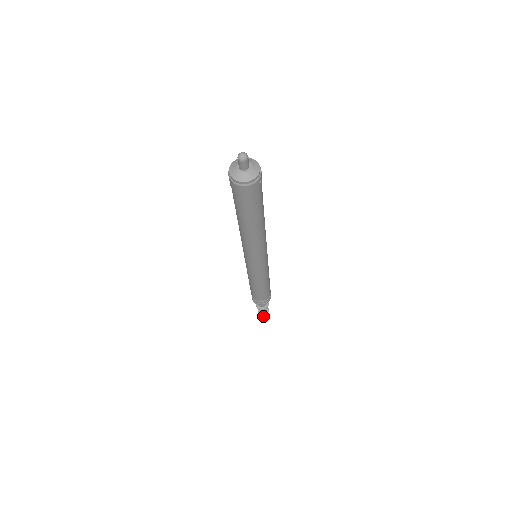
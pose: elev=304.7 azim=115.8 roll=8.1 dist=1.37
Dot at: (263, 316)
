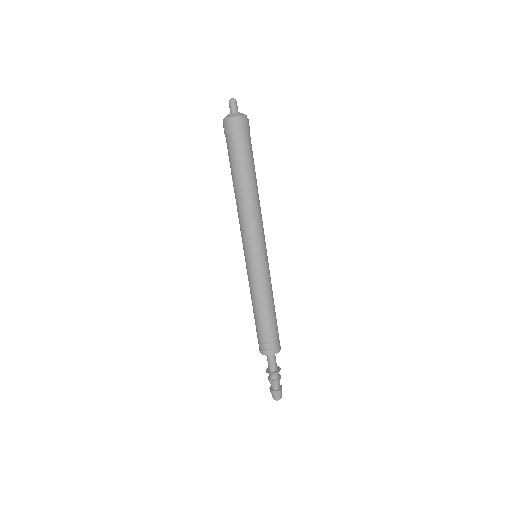
Dot at: (280, 396)
